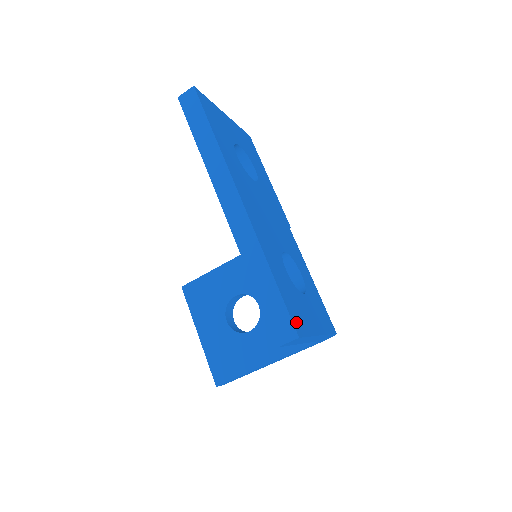
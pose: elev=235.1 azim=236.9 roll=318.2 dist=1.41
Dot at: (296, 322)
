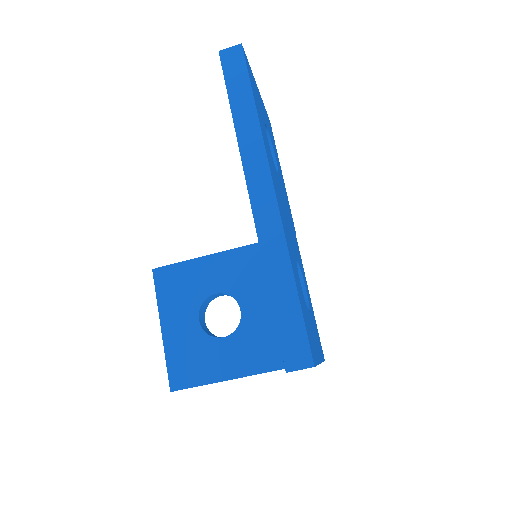
Dot at: (311, 347)
